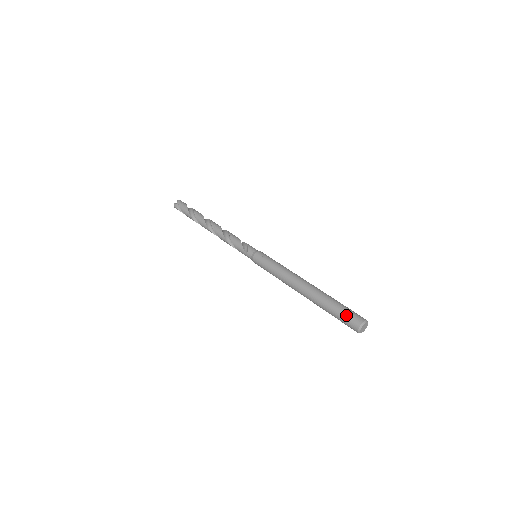
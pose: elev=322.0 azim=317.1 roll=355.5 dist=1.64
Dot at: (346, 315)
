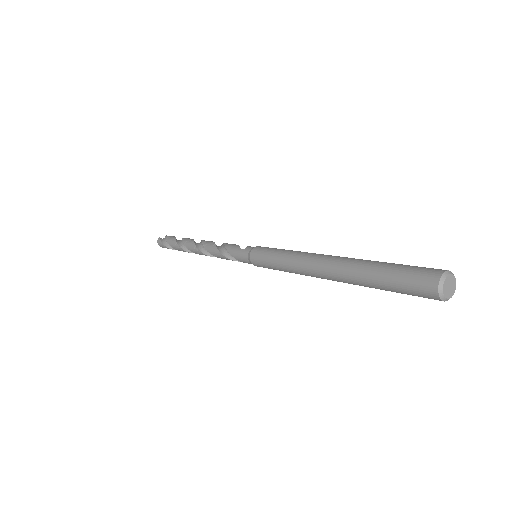
Dot at: (413, 267)
